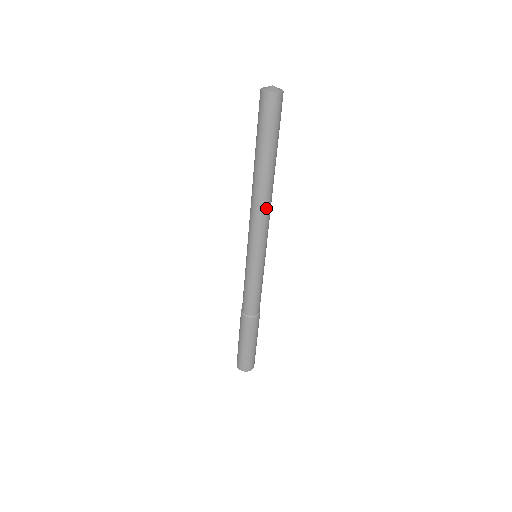
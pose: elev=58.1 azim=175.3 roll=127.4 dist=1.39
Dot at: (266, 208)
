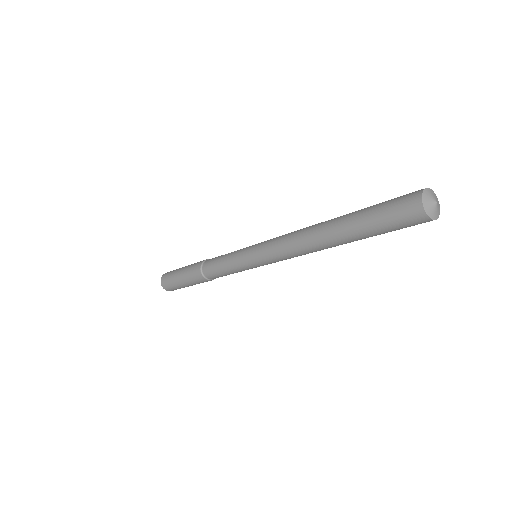
Dot at: occluded
